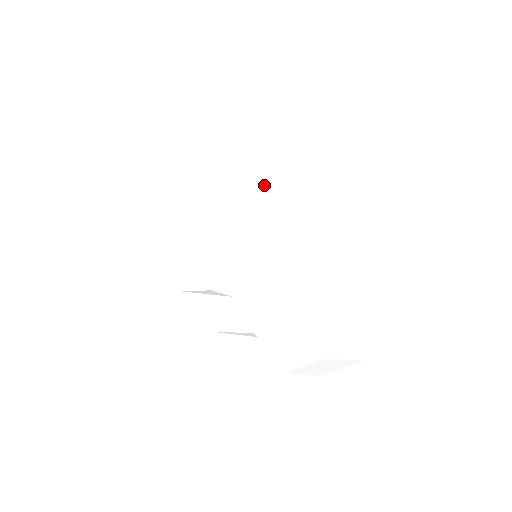
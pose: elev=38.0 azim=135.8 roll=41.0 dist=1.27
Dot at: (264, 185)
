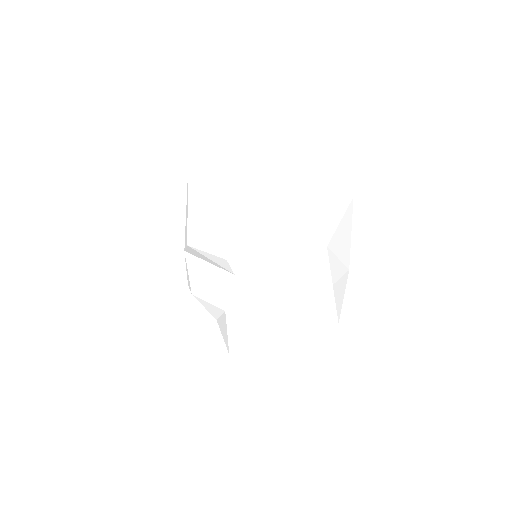
Dot at: (306, 210)
